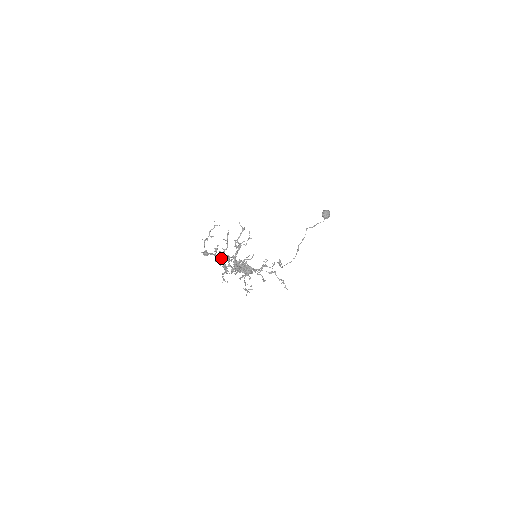
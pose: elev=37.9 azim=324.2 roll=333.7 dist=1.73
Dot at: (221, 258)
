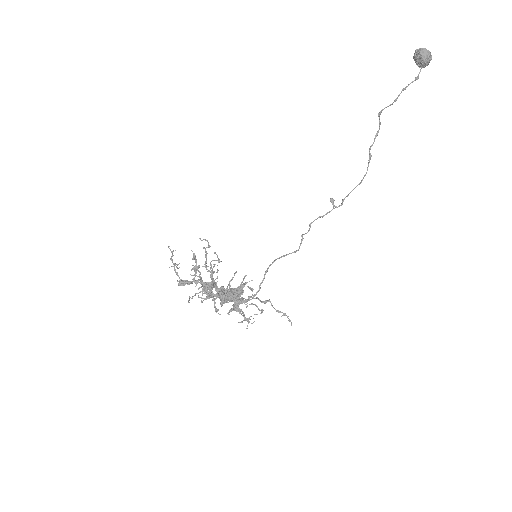
Dot at: (202, 285)
